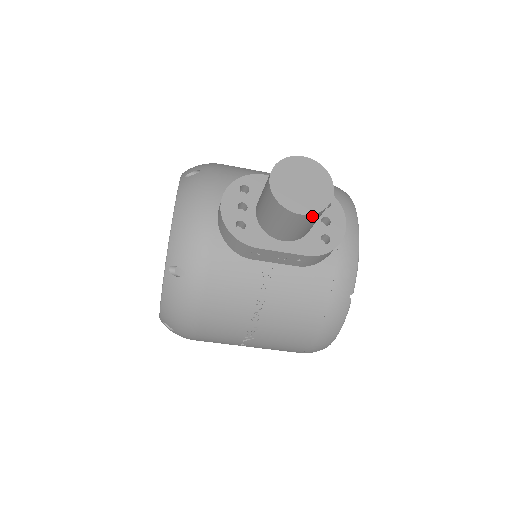
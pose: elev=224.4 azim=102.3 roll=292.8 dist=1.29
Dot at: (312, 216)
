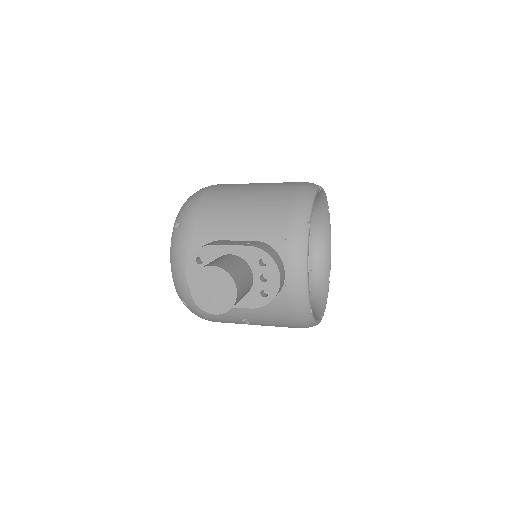
Dot at: (225, 311)
